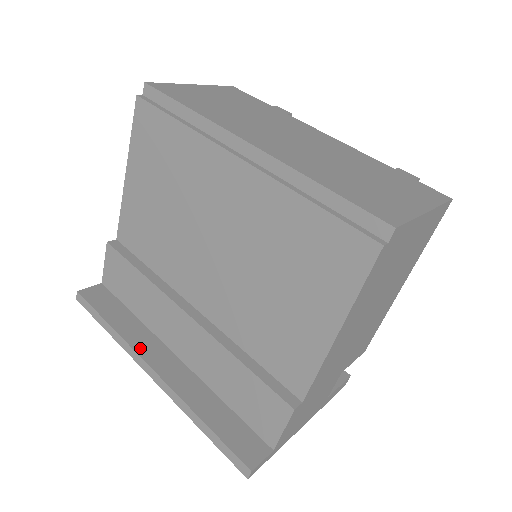
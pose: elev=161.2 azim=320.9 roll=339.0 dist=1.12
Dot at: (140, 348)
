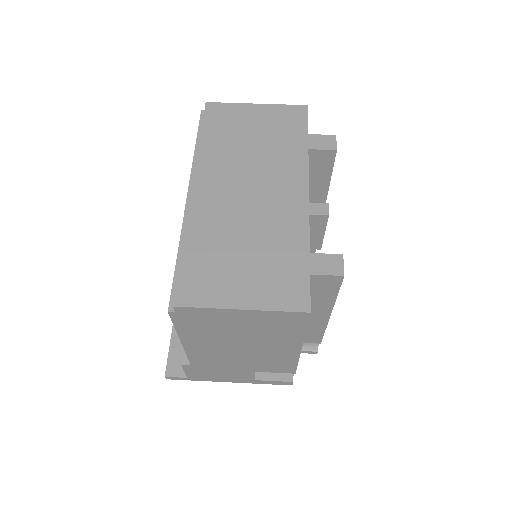
Dot at: occluded
